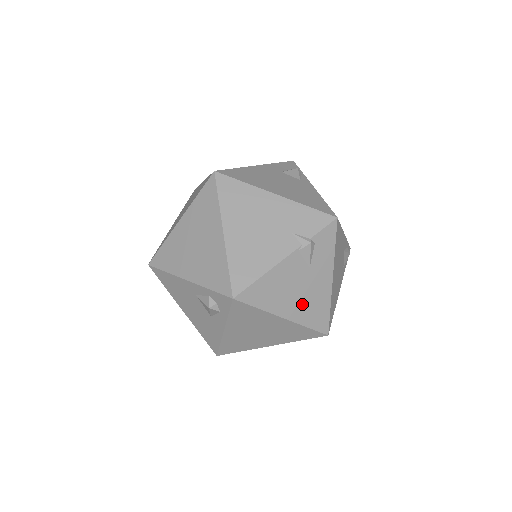
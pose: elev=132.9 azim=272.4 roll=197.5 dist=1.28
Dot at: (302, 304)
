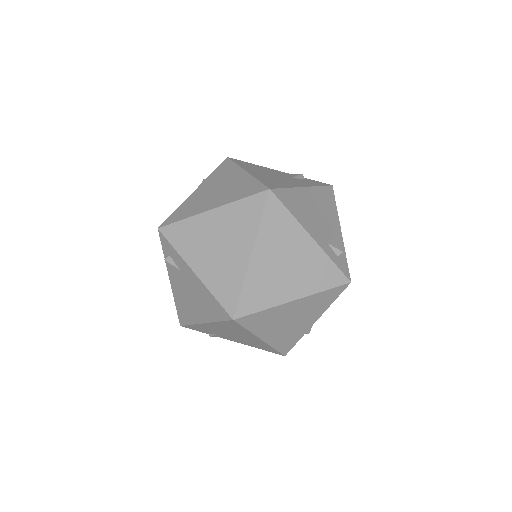
Dot at: (267, 177)
